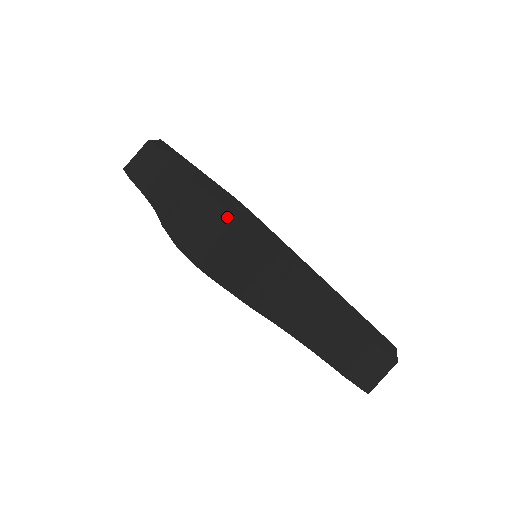
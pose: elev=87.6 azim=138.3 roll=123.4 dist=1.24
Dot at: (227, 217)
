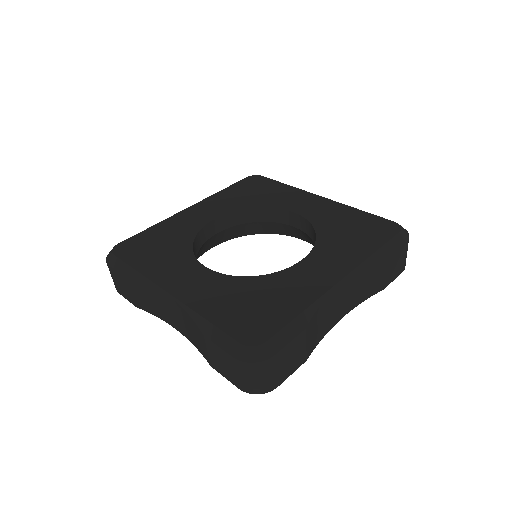
Dot at: (253, 366)
